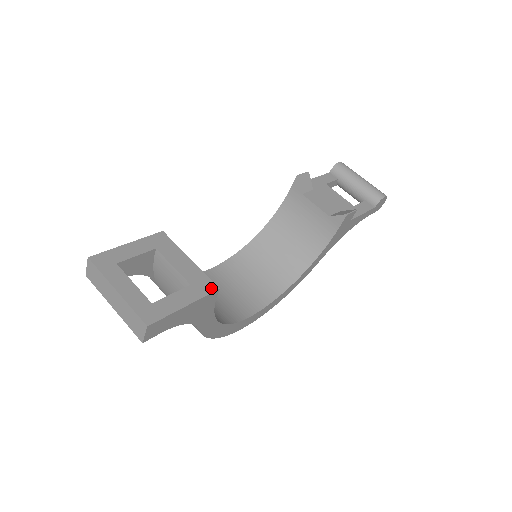
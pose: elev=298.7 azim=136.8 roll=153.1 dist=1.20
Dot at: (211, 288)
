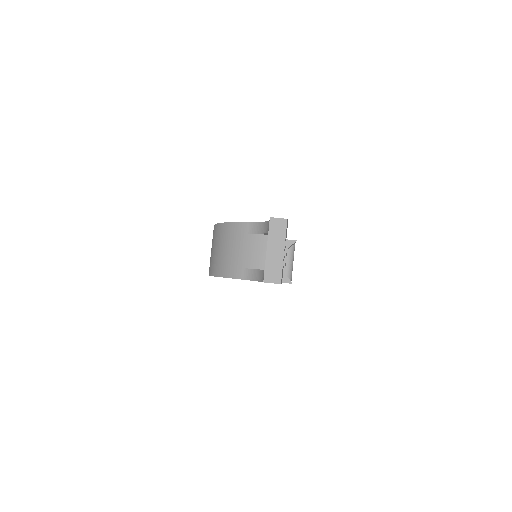
Dot at: occluded
